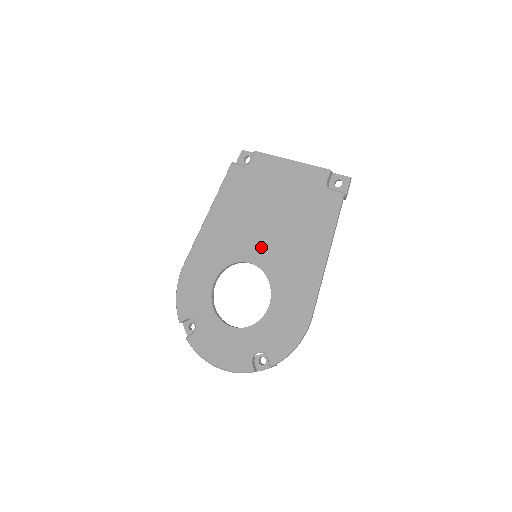
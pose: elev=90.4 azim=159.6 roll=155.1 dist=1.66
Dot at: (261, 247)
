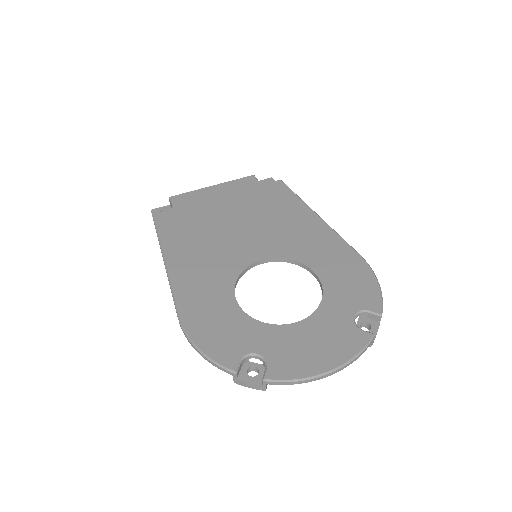
Dot at: (255, 244)
